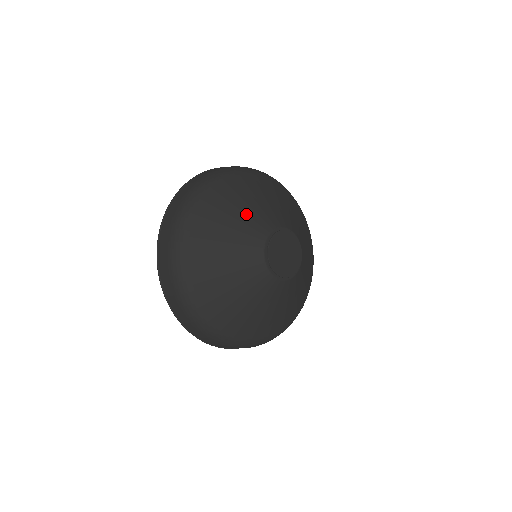
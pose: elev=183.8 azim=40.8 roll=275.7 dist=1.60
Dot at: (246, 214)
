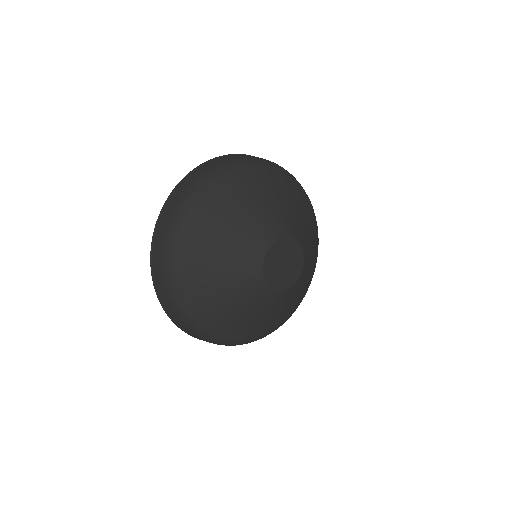
Dot at: (234, 243)
